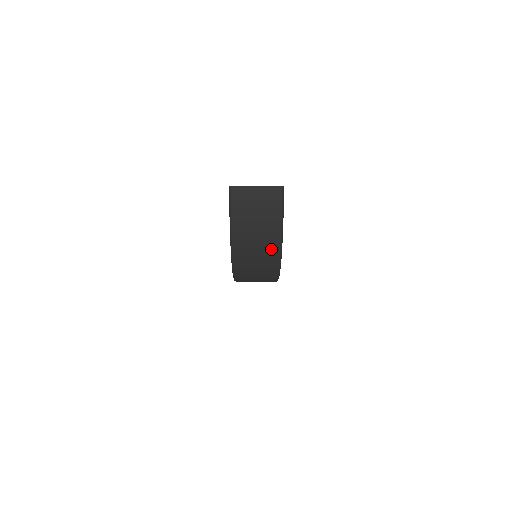
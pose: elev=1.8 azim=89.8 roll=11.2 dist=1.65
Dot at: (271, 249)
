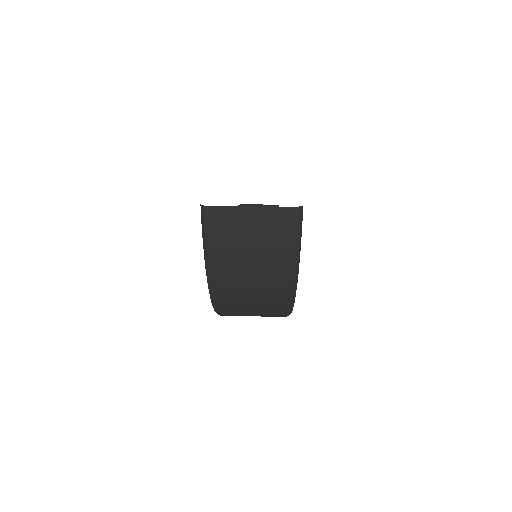
Dot at: (277, 298)
